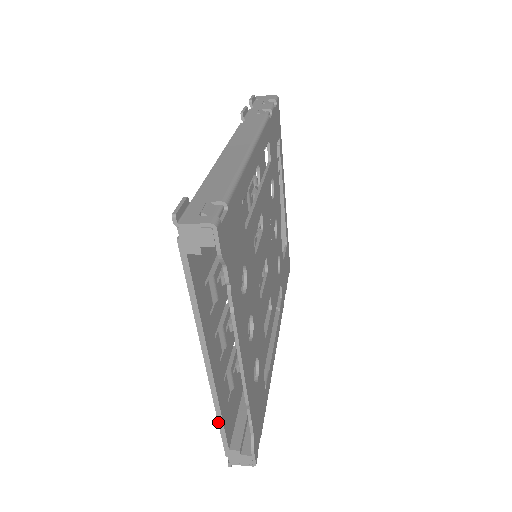
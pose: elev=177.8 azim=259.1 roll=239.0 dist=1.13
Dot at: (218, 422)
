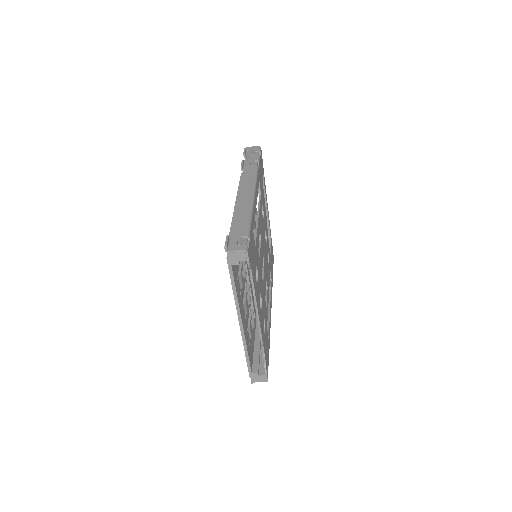
Dot at: (246, 356)
